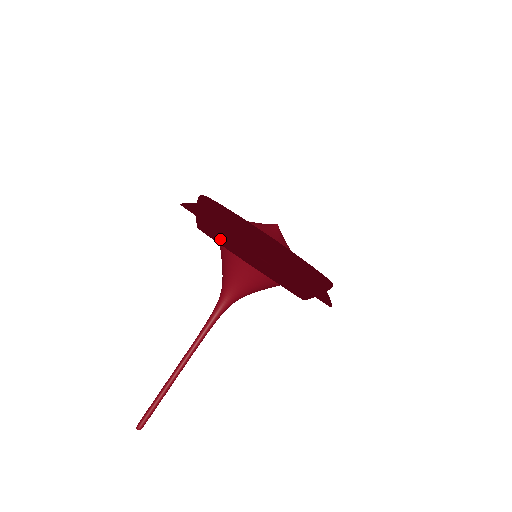
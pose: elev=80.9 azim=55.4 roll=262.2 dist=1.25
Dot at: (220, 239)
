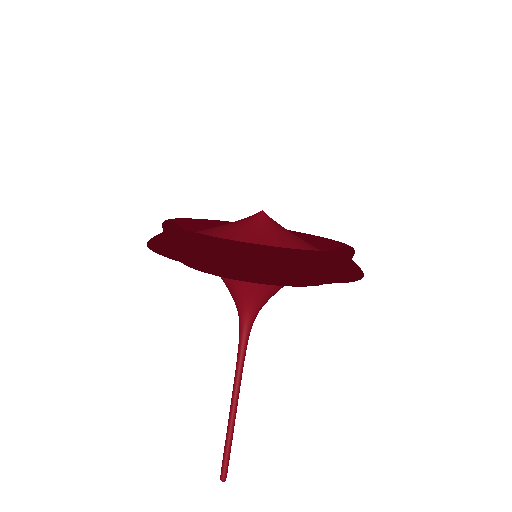
Dot at: (200, 267)
